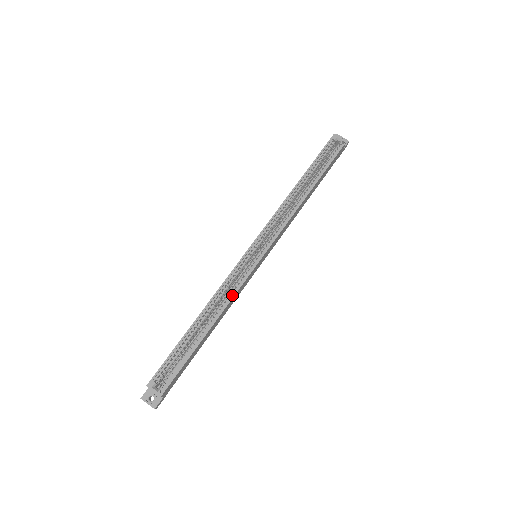
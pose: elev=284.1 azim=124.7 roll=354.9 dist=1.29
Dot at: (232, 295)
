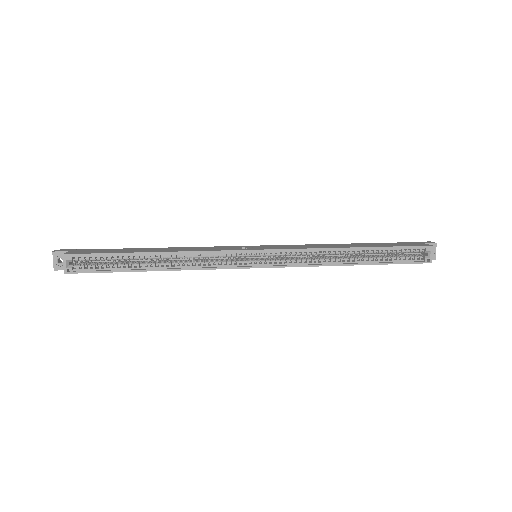
Dot at: (200, 267)
